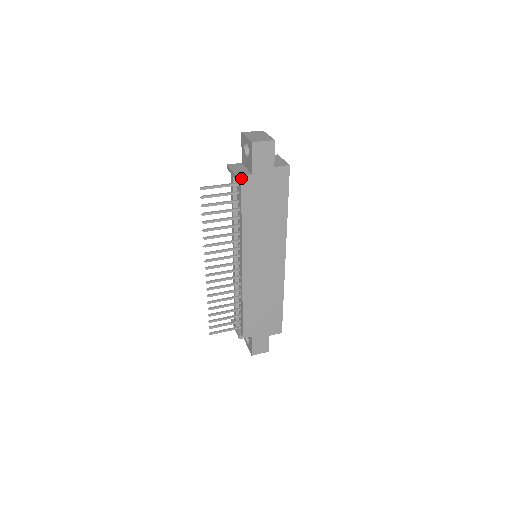
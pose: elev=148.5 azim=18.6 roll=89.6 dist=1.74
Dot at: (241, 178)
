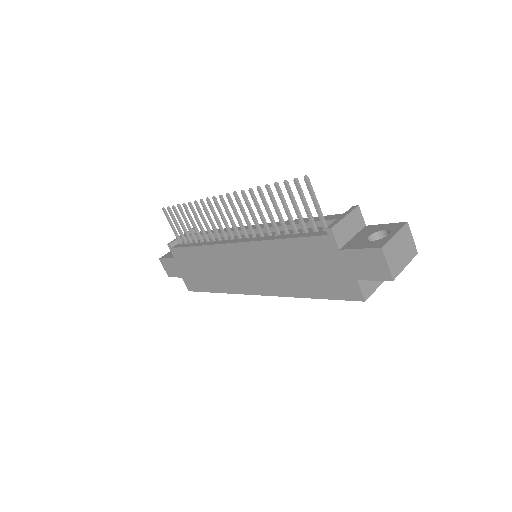
Dot at: (331, 235)
